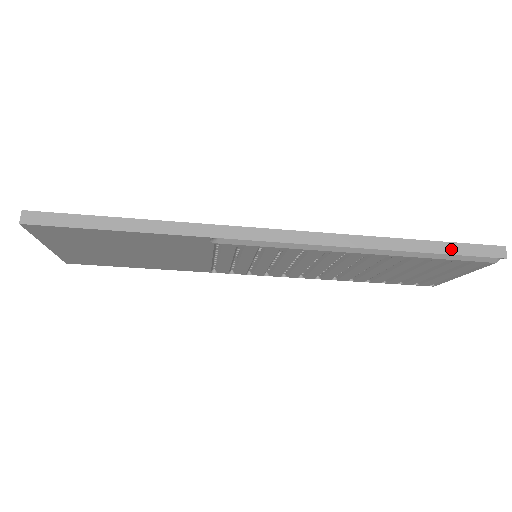
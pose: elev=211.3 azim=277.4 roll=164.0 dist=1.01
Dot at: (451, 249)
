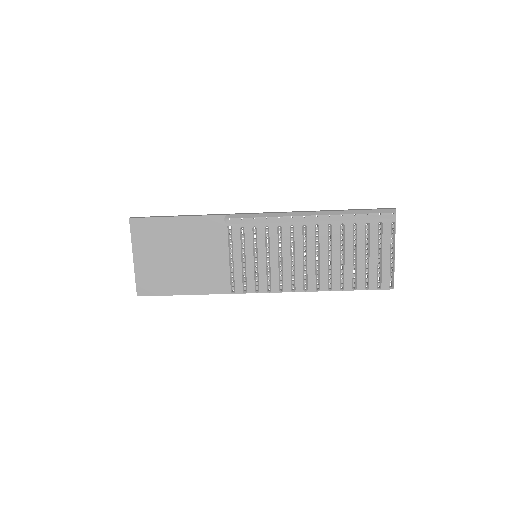
Dot at: (361, 209)
